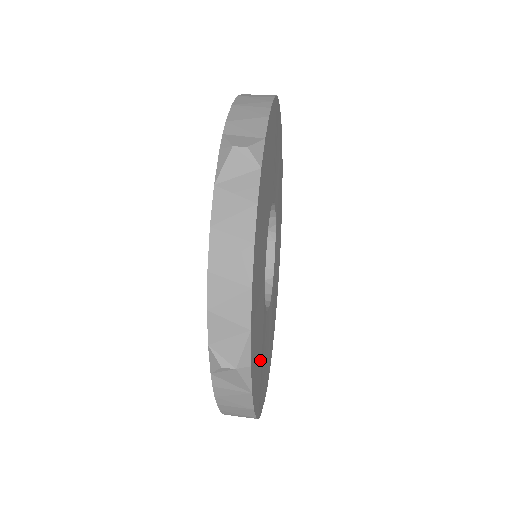
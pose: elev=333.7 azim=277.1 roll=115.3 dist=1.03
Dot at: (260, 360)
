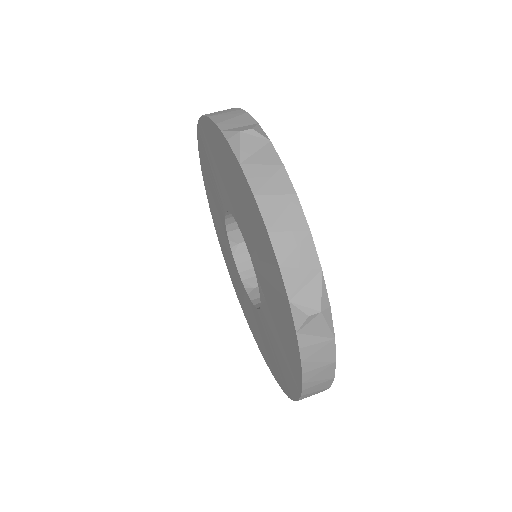
Dot at: occluded
